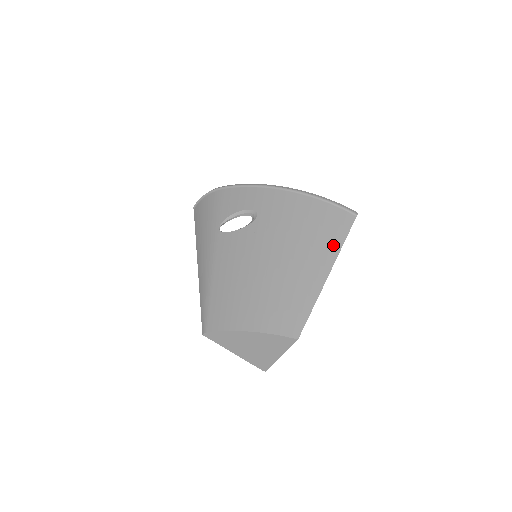
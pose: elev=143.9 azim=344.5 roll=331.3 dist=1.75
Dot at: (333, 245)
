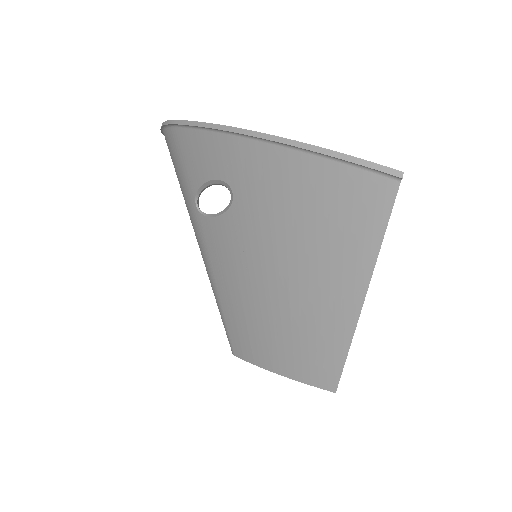
Dot at: (362, 251)
